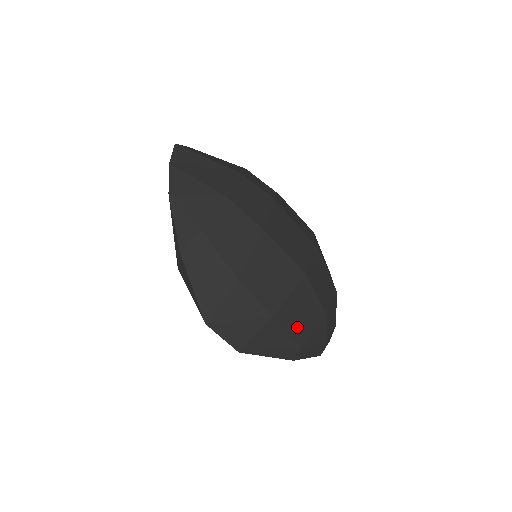
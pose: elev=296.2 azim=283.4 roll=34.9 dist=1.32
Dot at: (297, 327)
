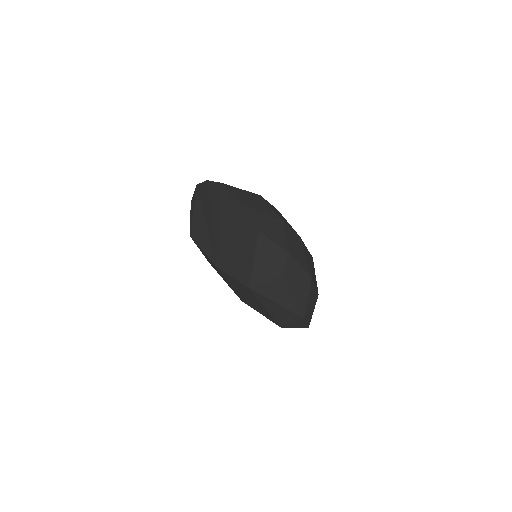
Dot at: occluded
